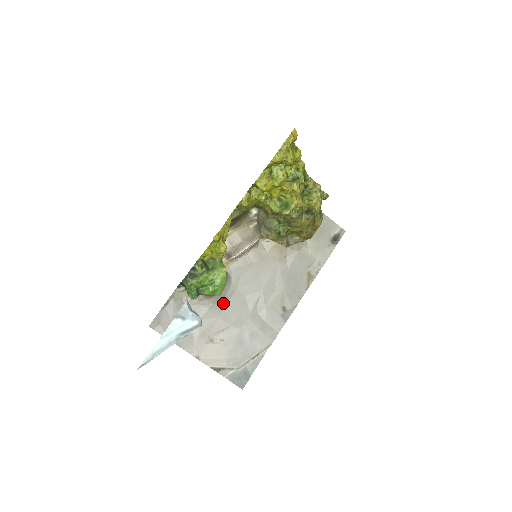
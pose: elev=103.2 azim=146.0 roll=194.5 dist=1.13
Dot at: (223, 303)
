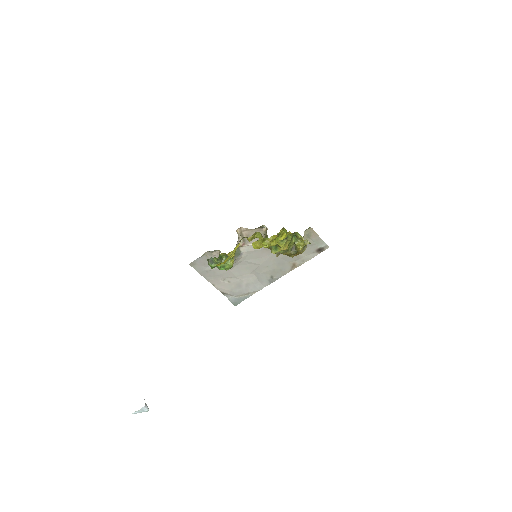
Dot at: (234, 265)
